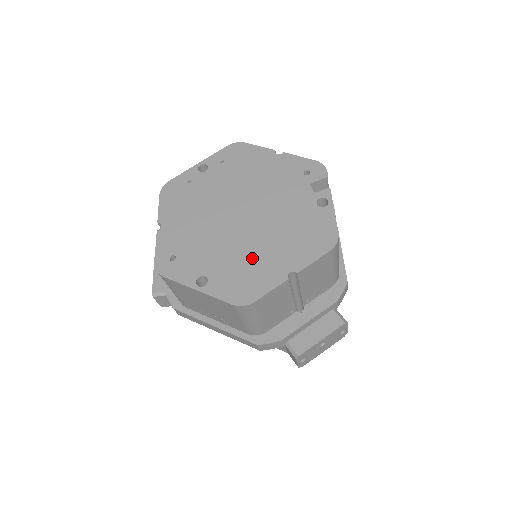
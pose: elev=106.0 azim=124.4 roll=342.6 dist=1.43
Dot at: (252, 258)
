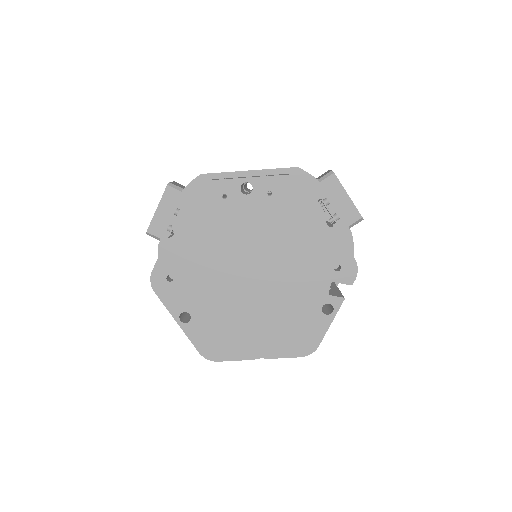
Dot at: (237, 323)
